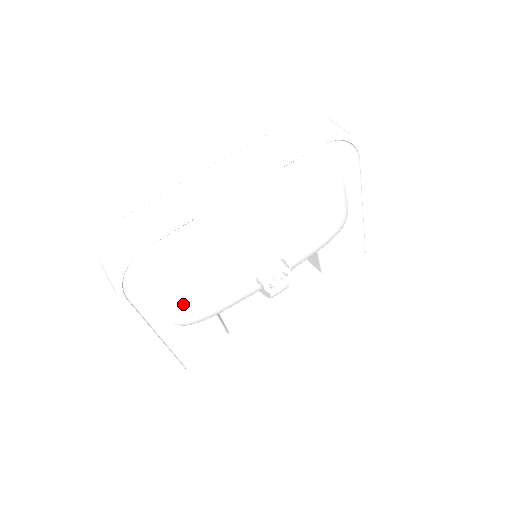
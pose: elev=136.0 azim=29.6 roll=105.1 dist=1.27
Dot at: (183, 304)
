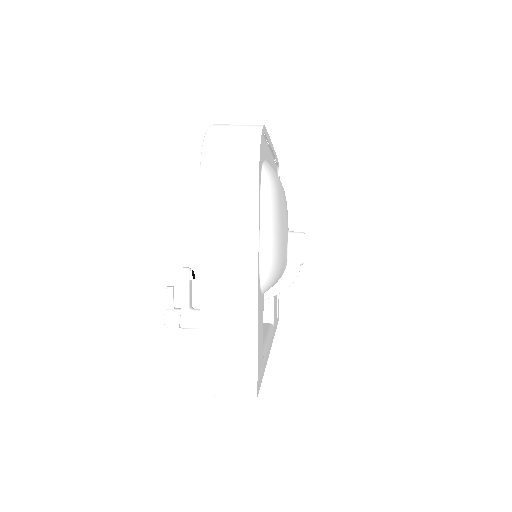
Dot at: (275, 230)
